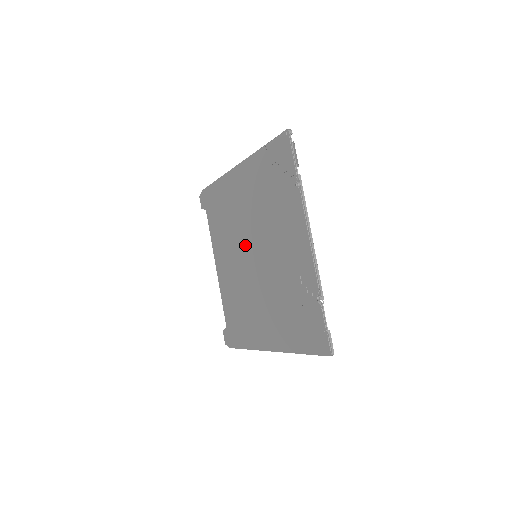
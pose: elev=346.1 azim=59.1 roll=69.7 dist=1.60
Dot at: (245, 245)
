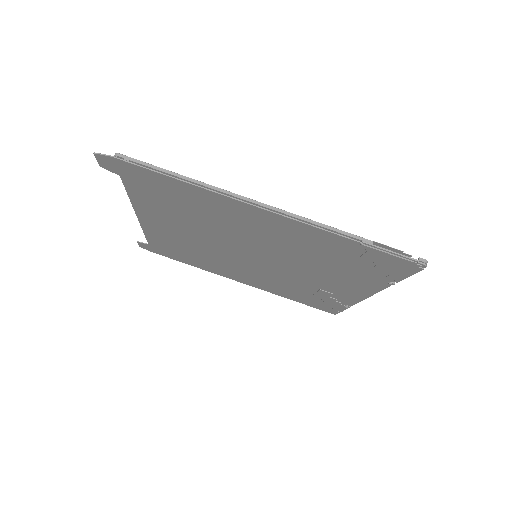
Dot at: (238, 246)
